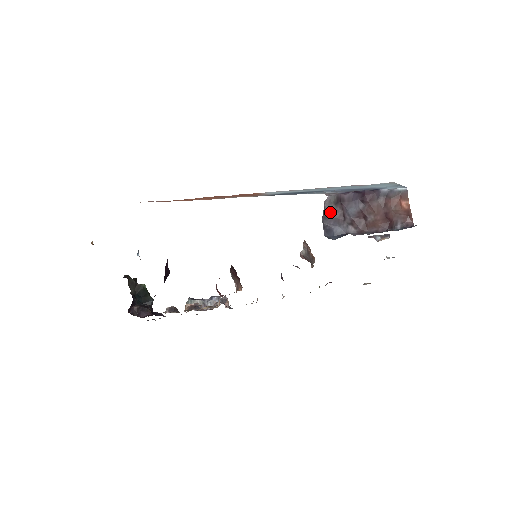
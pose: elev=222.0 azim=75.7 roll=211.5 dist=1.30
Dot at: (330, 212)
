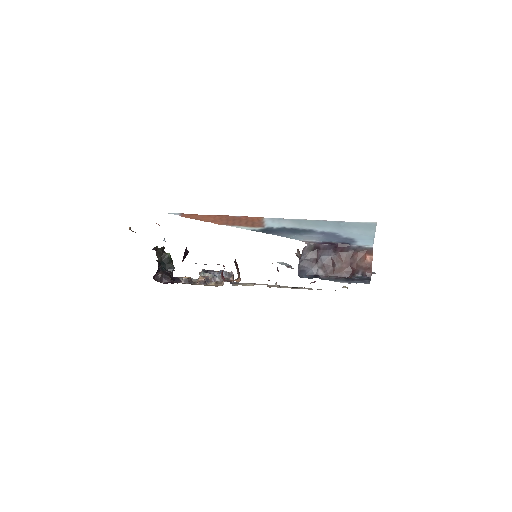
Dot at: (307, 256)
